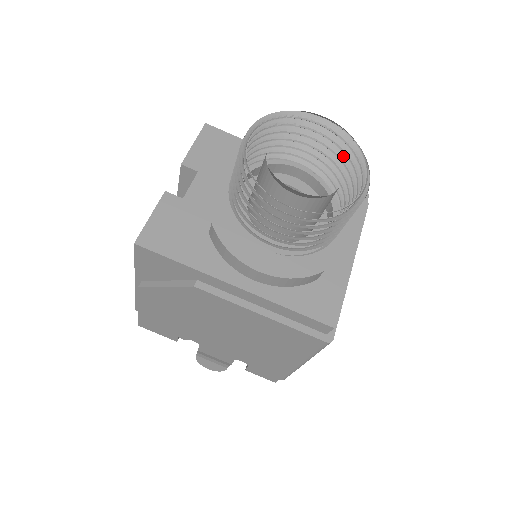
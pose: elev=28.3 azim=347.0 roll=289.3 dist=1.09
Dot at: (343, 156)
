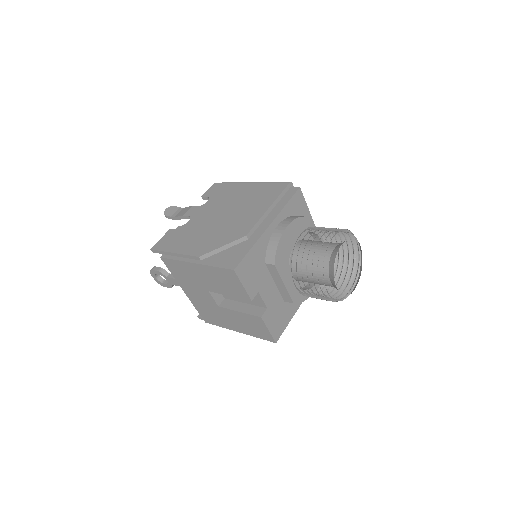
Dot at: (331, 230)
